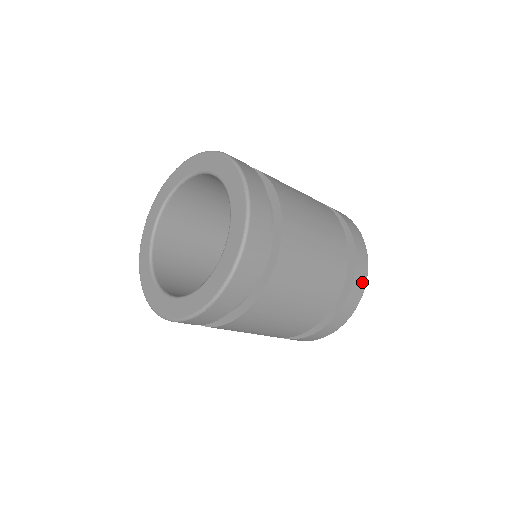
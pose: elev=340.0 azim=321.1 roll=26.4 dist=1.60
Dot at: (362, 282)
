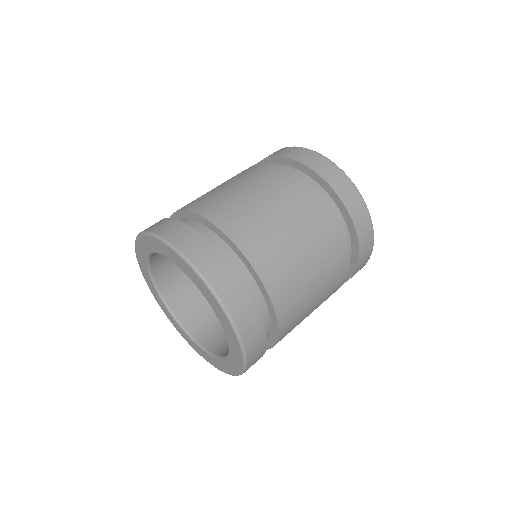
Dot at: (366, 223)
